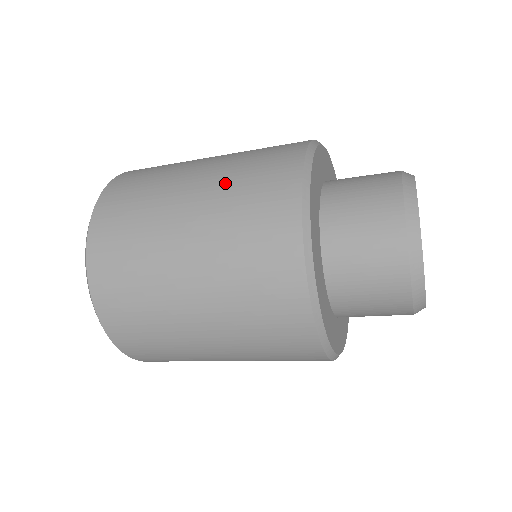
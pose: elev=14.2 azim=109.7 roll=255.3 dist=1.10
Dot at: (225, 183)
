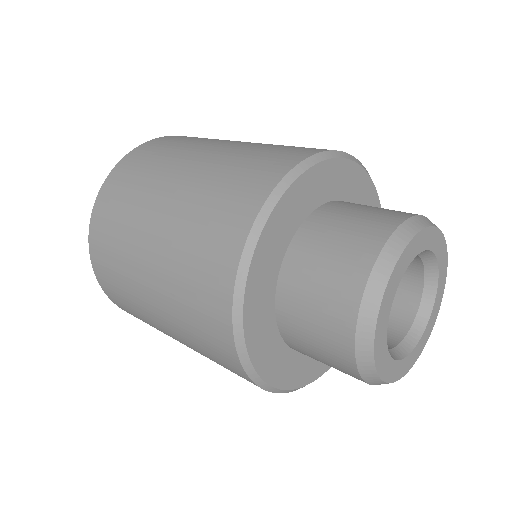
Dot at: (176, 317)
